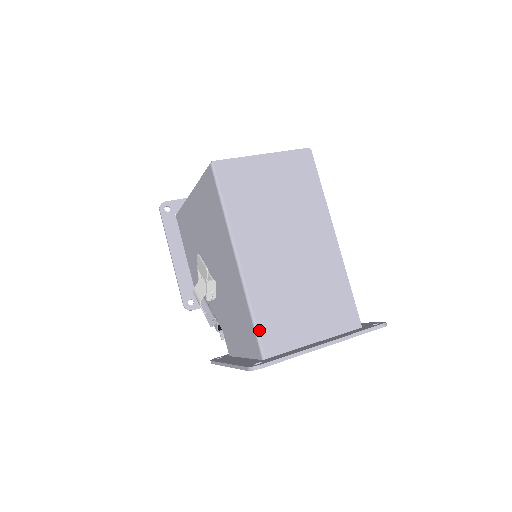
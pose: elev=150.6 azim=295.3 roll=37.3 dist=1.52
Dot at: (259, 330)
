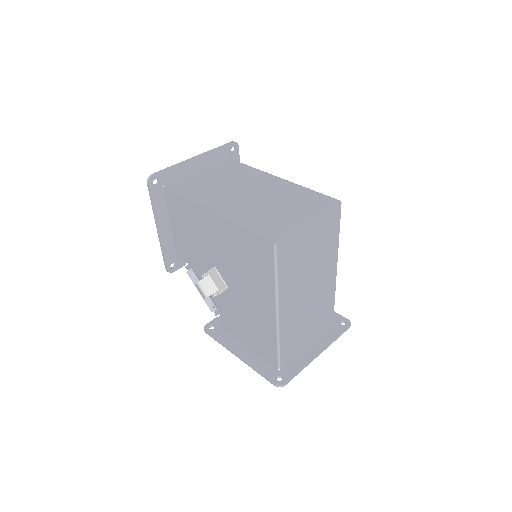
Dot at: (281, 354)
